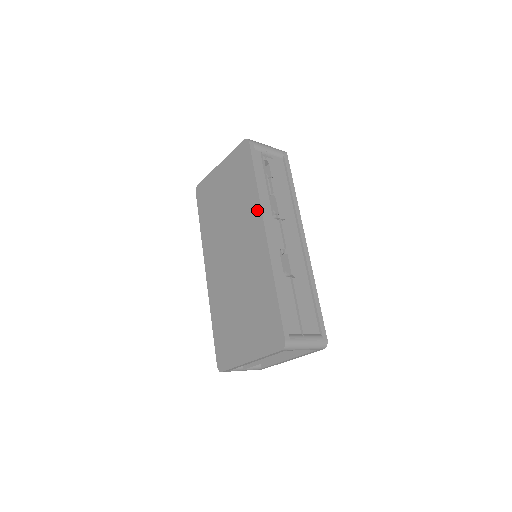
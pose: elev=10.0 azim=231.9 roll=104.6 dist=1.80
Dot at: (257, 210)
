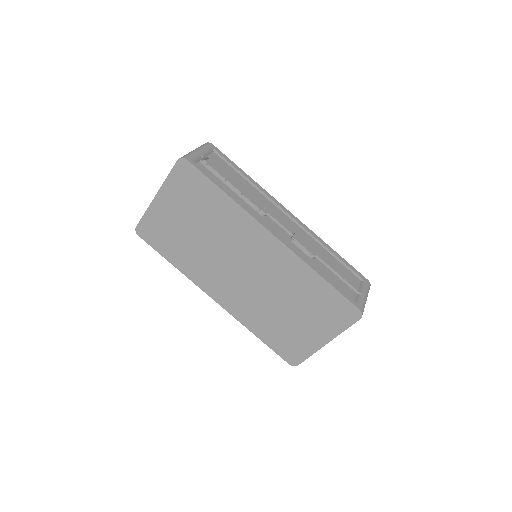
Dot at: (249, 221)
